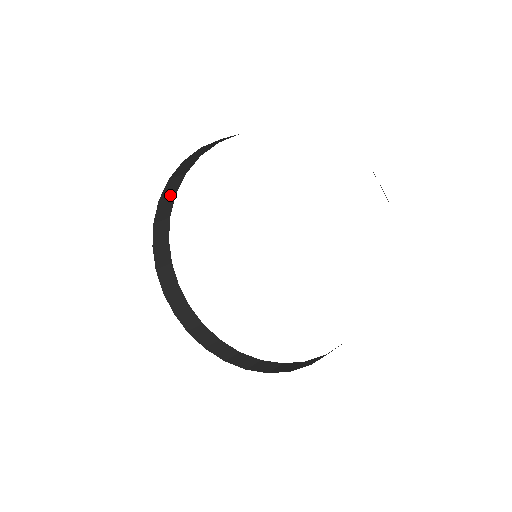
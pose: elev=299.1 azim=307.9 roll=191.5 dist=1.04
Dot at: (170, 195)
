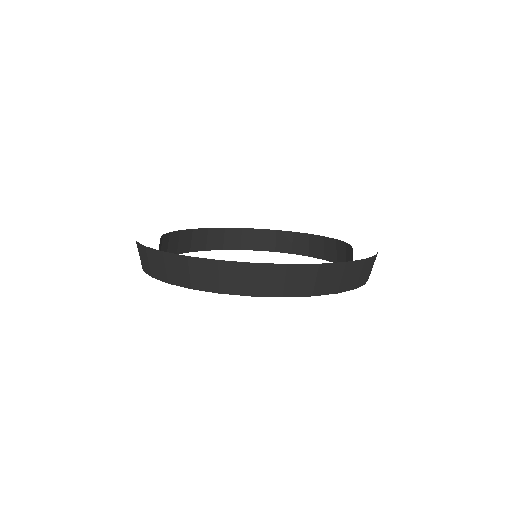
Dot at: (207, 242)
